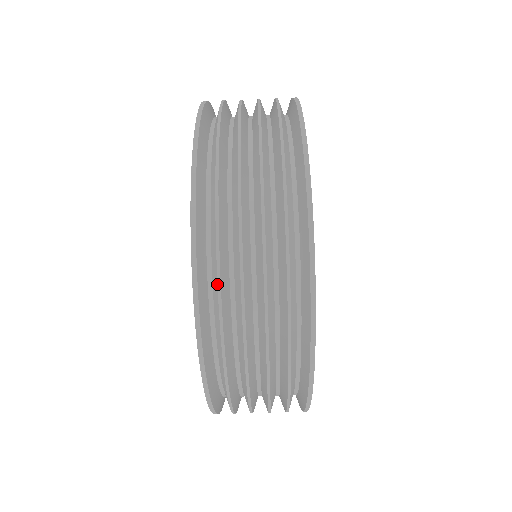
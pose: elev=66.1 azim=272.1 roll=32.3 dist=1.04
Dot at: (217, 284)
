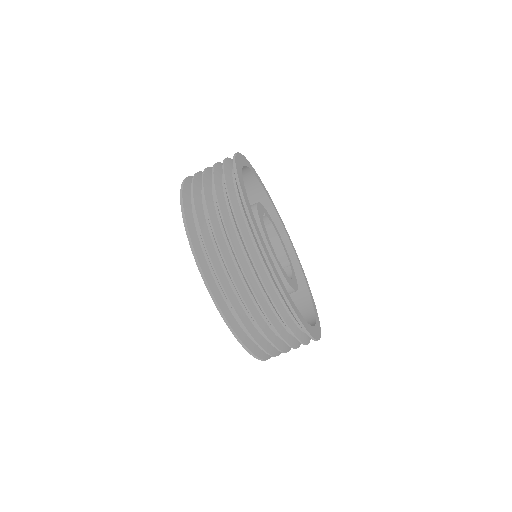
Dot at: occluded
